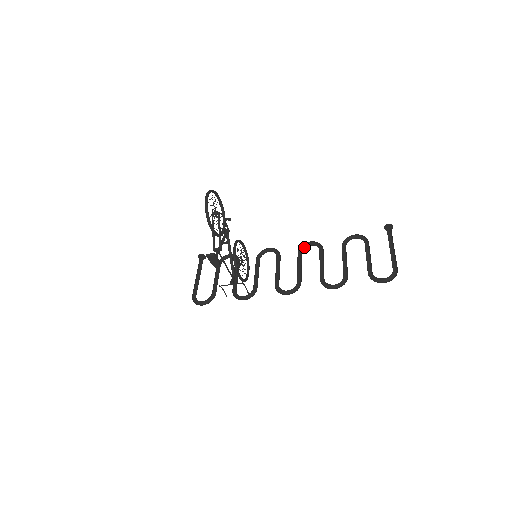
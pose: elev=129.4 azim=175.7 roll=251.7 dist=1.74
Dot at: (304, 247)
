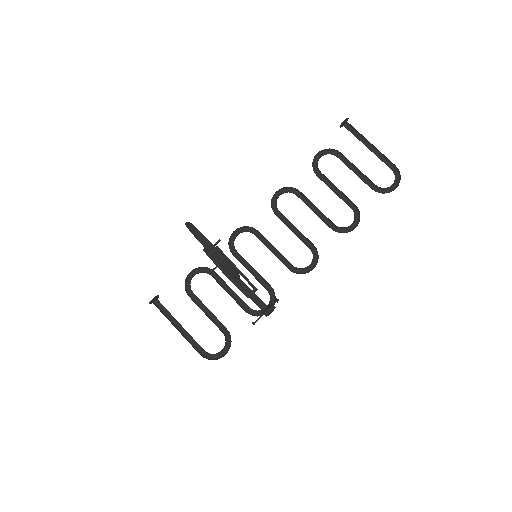
Dot at: (273, 202)
